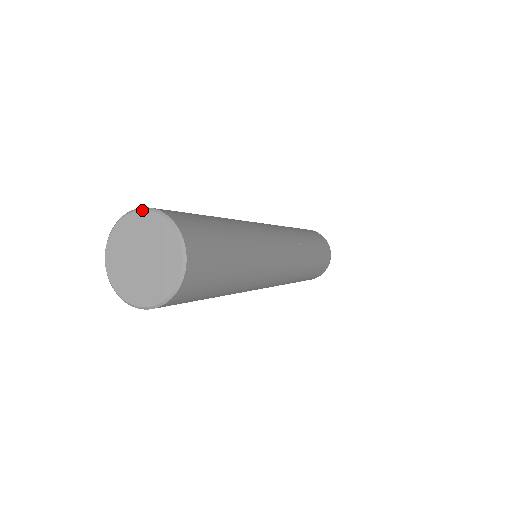
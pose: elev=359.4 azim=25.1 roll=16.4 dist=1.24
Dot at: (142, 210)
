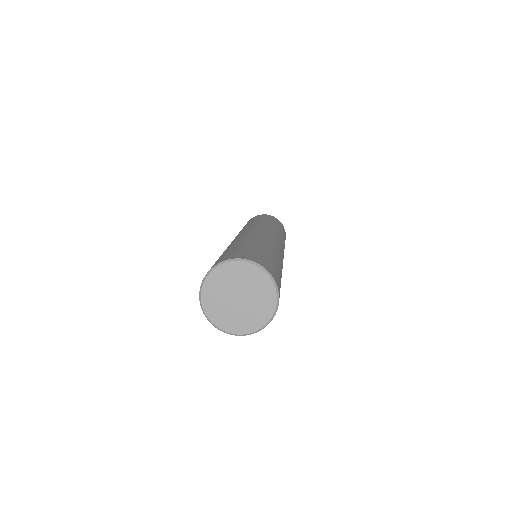
Dot at: (217, 267)
